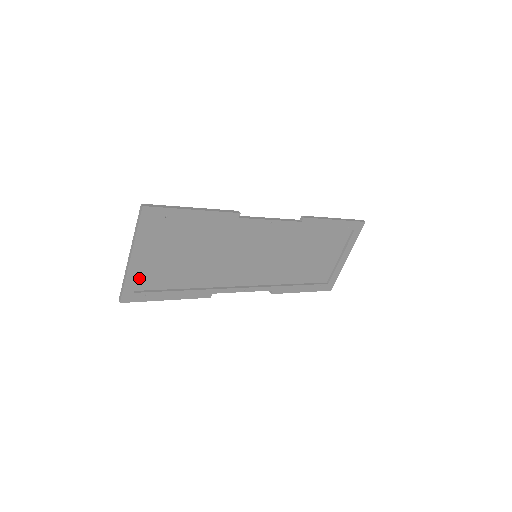
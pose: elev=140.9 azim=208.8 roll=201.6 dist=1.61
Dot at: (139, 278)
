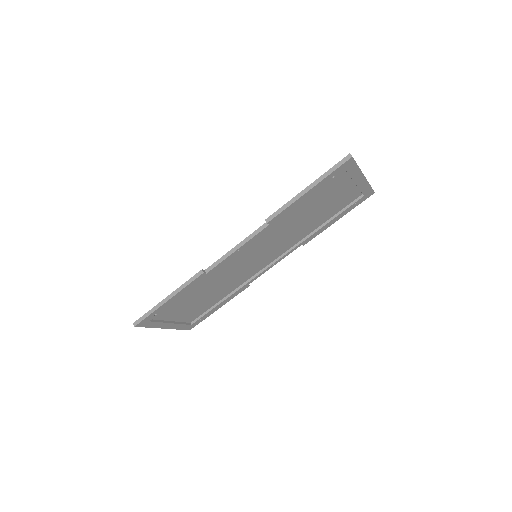
Dot at: (185, 321)
